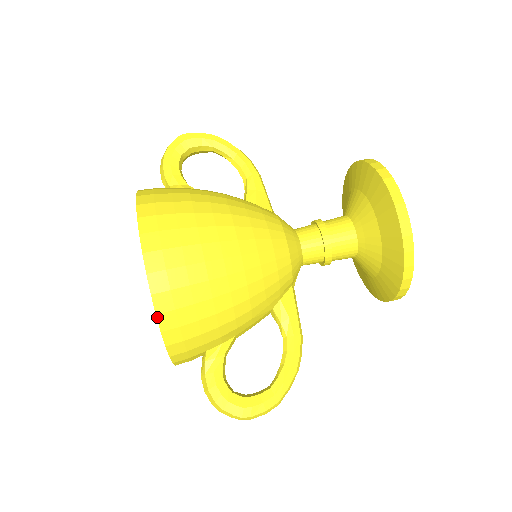
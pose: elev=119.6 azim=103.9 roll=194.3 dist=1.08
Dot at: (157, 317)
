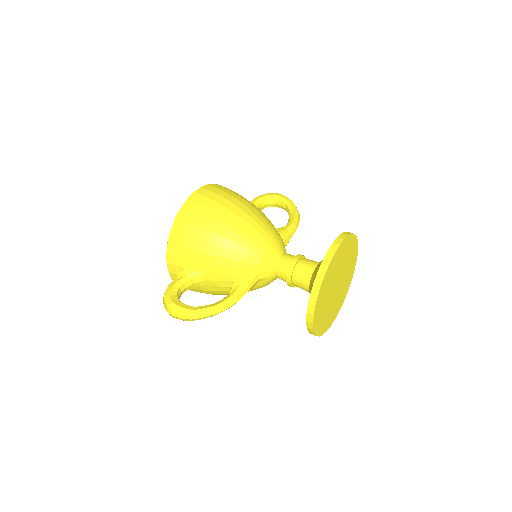
Dot at: (175, 220)
